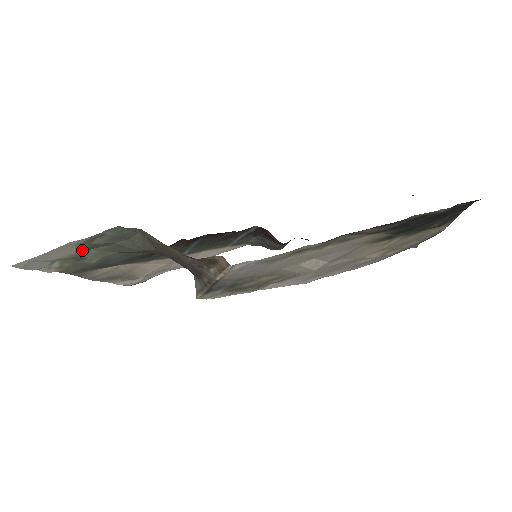
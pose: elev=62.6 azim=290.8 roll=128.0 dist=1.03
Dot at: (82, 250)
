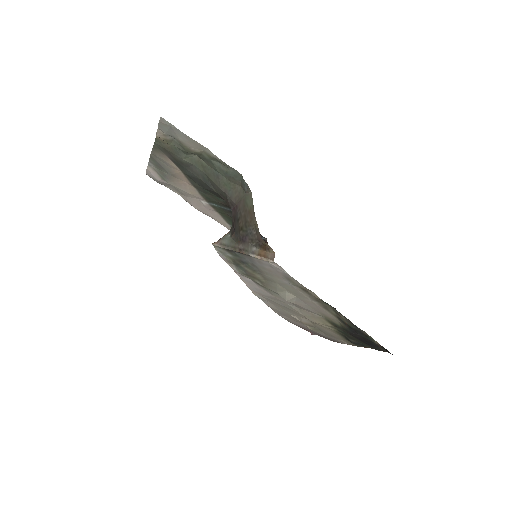
Dot at: (198, 153)
